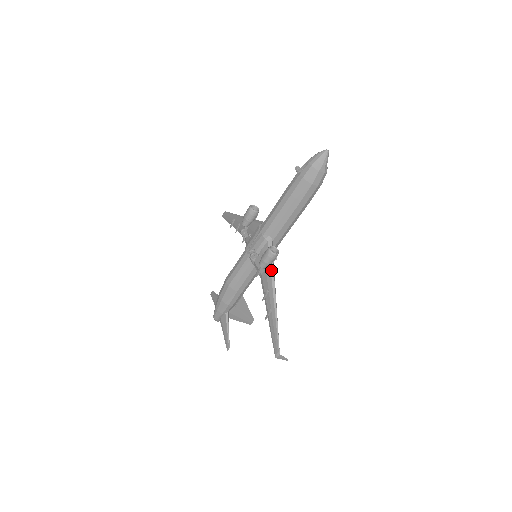
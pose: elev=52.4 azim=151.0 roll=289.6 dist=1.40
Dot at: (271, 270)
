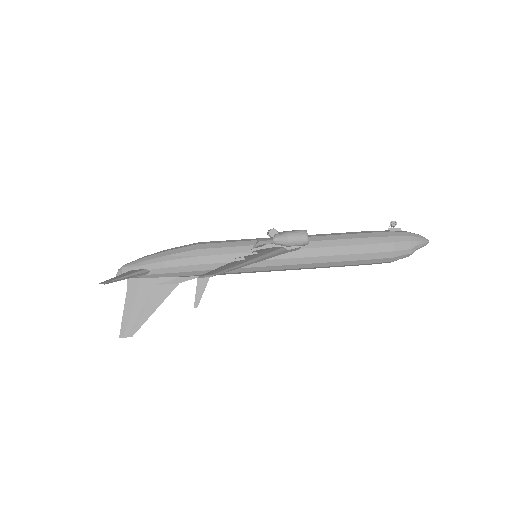
Dot at: (280, 249)
